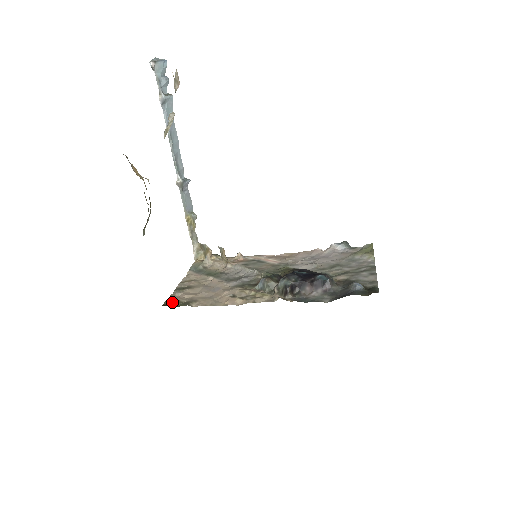
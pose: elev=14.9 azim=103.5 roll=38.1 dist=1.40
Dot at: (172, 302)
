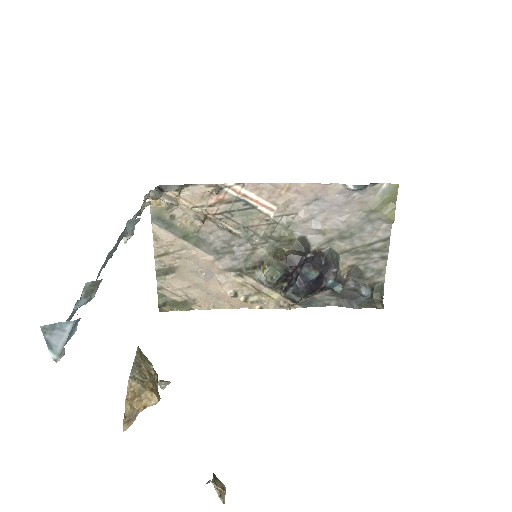
Dot at: (167, 304)
